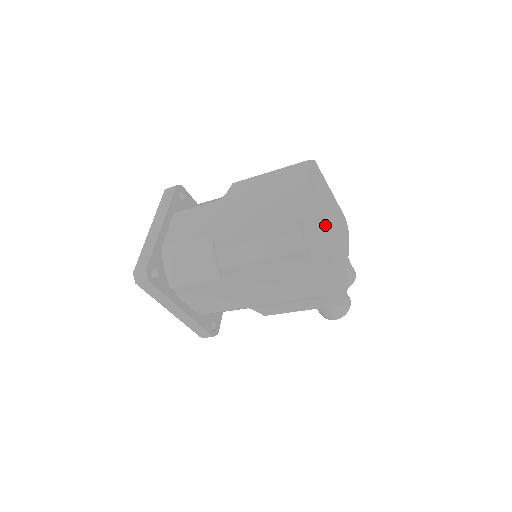
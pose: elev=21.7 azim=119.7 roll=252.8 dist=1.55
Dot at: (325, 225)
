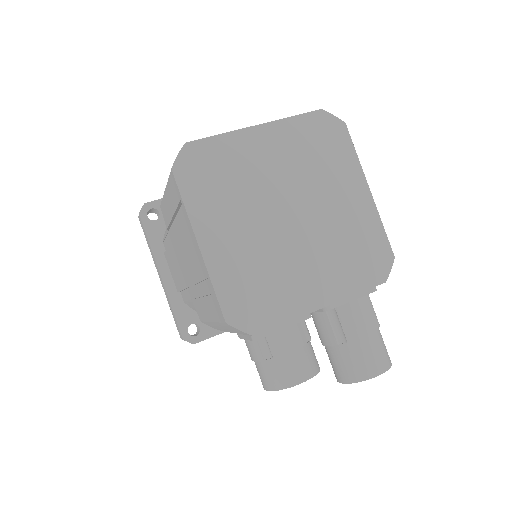
Dot at: (287, 200)
